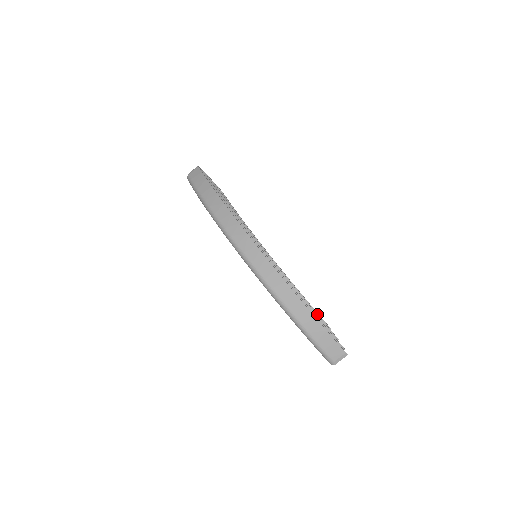
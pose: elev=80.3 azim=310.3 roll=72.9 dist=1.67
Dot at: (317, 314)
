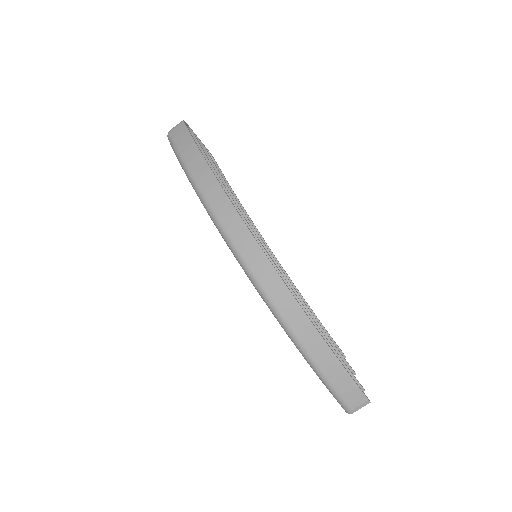
Dot at: (330, 338)
